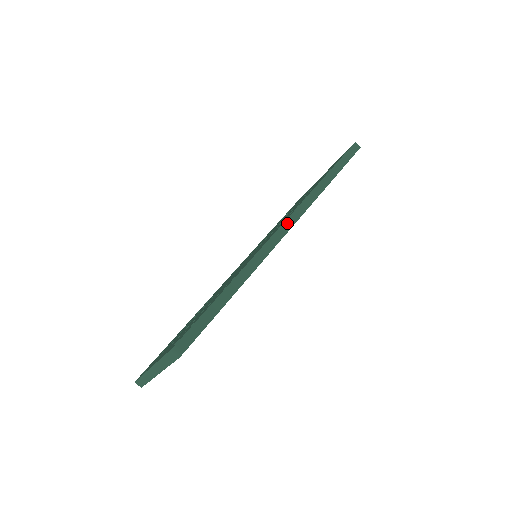
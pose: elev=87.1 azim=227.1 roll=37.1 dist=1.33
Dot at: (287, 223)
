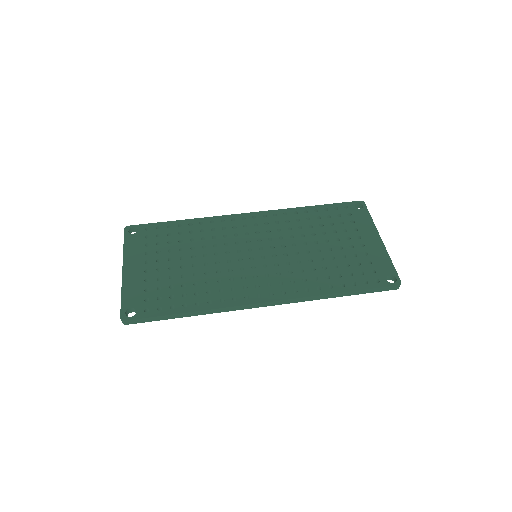
Dot at: (266, 304)
